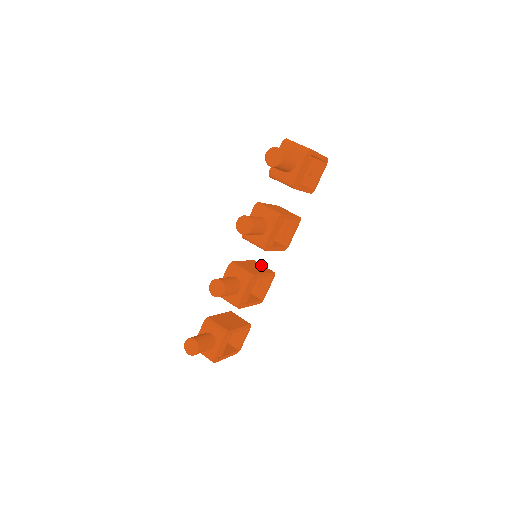
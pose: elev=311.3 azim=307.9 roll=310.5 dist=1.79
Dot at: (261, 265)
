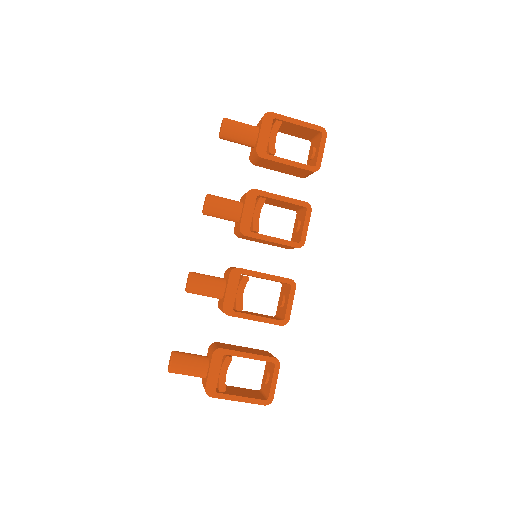
Dot at: occluded
